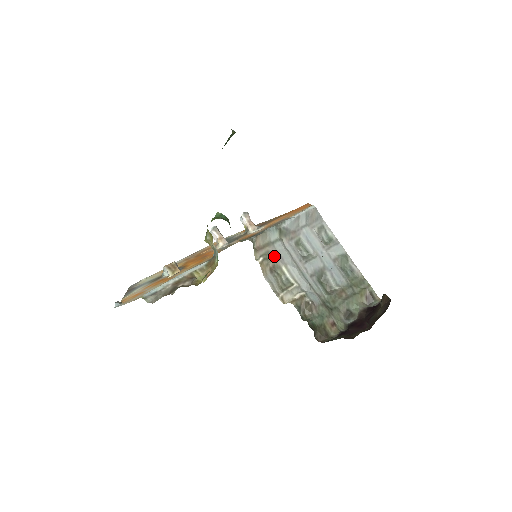
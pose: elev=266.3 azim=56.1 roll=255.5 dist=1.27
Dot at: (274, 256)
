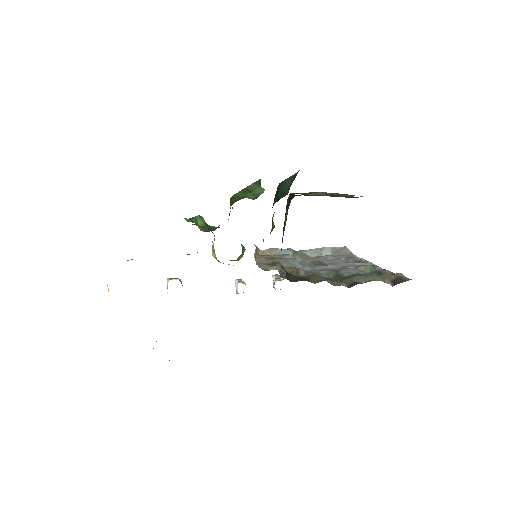
Dot at: (277, 259)
